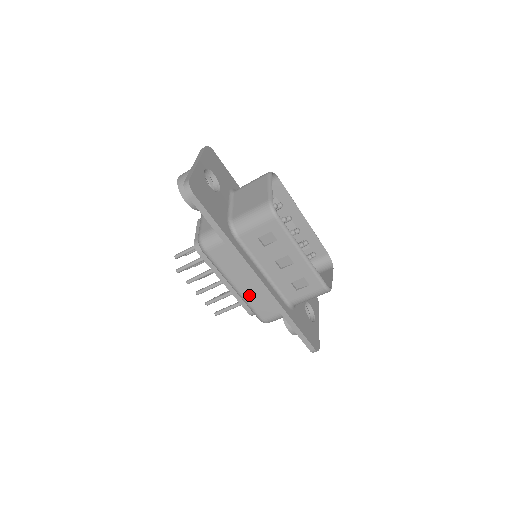
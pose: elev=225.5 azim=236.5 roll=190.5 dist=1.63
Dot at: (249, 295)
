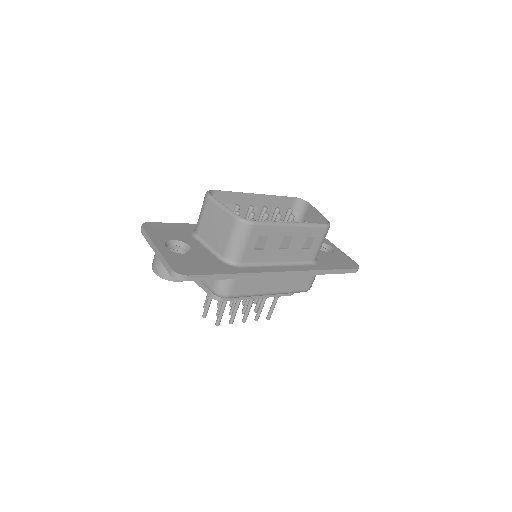
Dot at: (284, 287)
